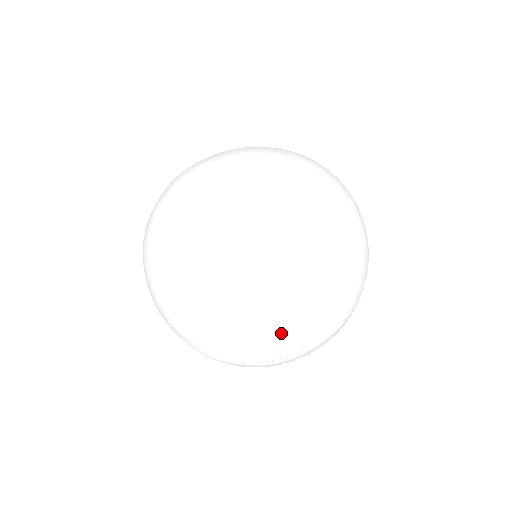
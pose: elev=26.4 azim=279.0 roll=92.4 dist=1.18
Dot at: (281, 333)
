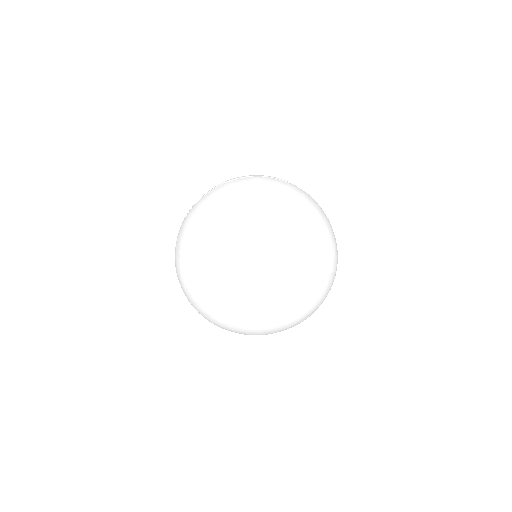
Dot at: occluded
